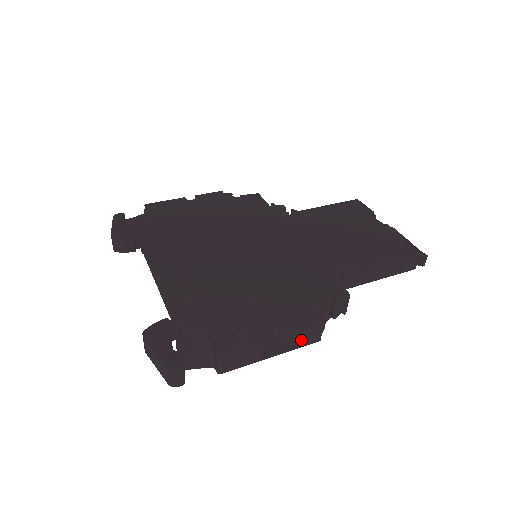
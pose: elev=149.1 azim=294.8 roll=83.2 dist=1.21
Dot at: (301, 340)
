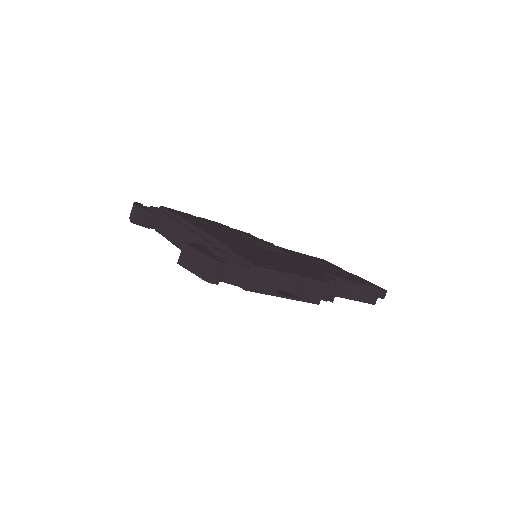
Dot at: (308, 293)
